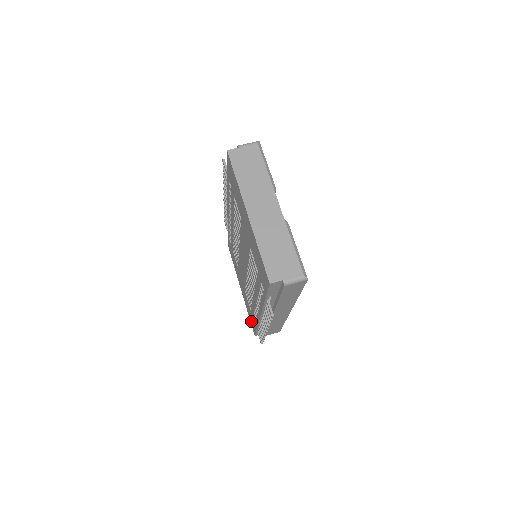
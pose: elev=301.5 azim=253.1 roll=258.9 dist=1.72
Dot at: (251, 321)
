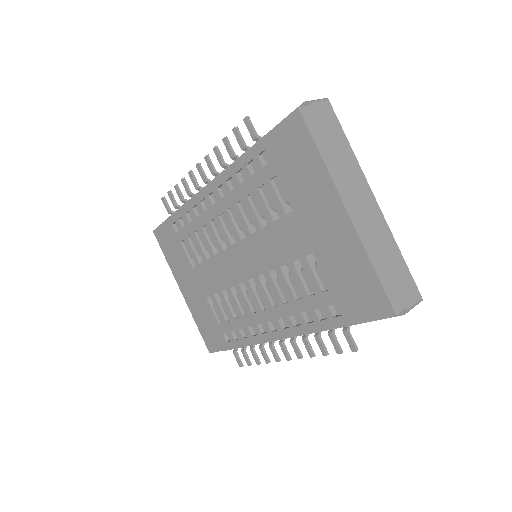
Dot at: (208, 335)
